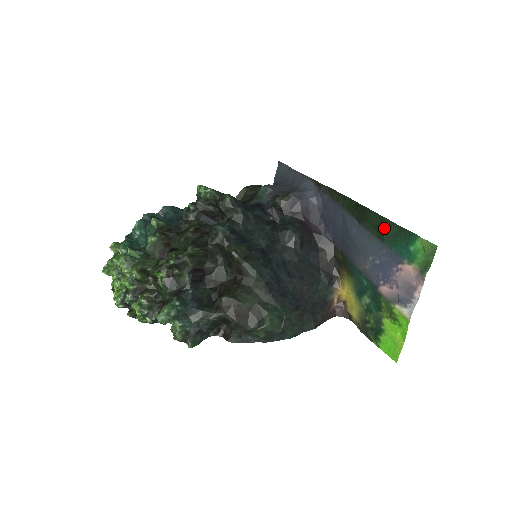
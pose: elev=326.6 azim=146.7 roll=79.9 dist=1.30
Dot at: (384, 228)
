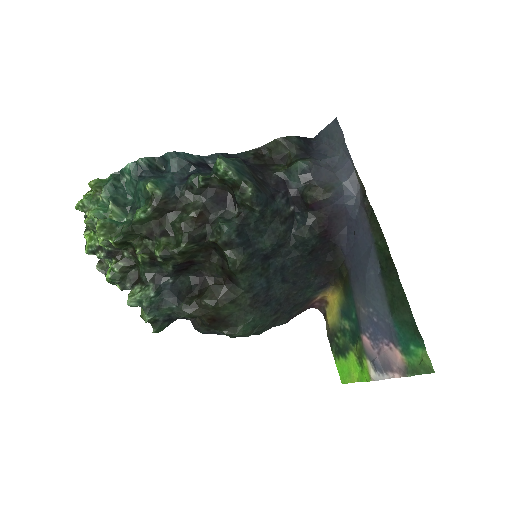
Dot at: (400, 306)
